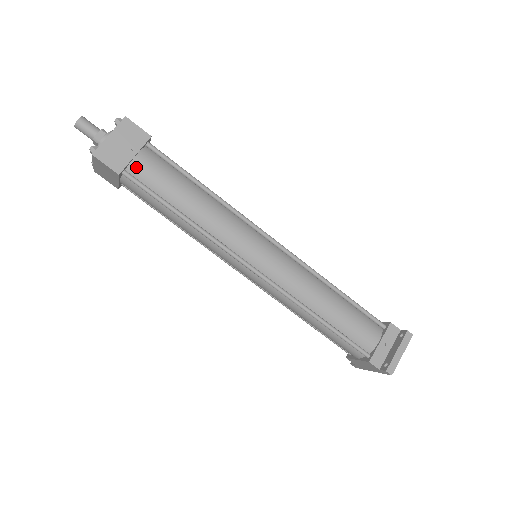
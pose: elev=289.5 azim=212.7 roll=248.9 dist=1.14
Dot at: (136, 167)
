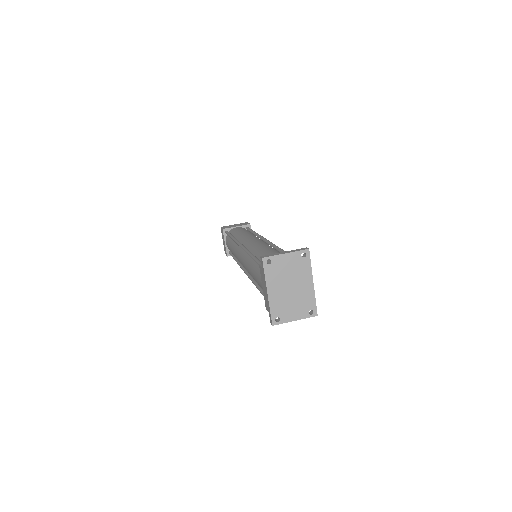
Dot at: (233, 229)
